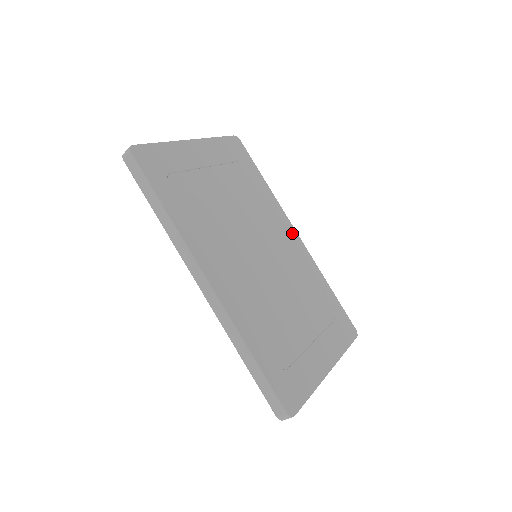
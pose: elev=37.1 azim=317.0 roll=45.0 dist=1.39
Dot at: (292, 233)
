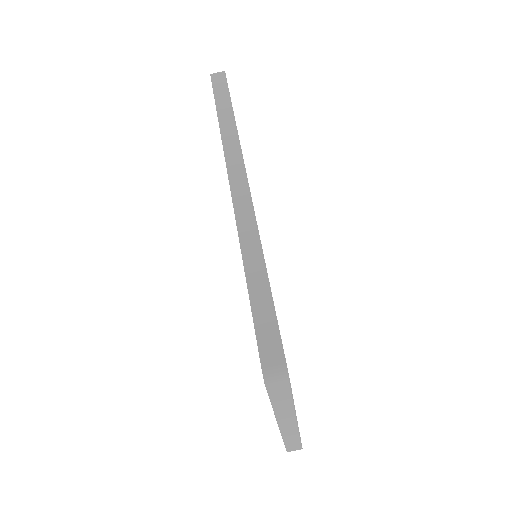
Dot at: occluded
